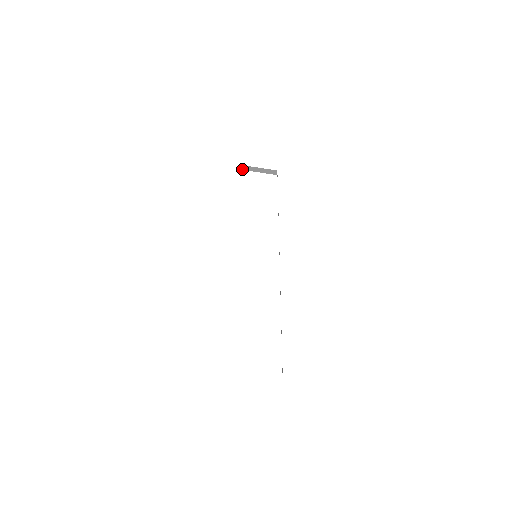
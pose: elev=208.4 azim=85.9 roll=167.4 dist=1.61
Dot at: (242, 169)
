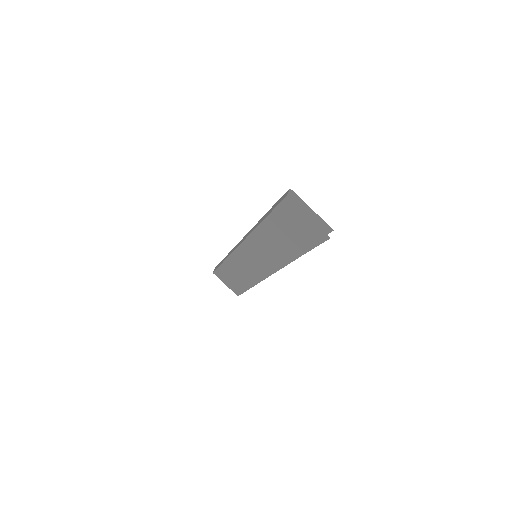
Dot at: (214, 273)
